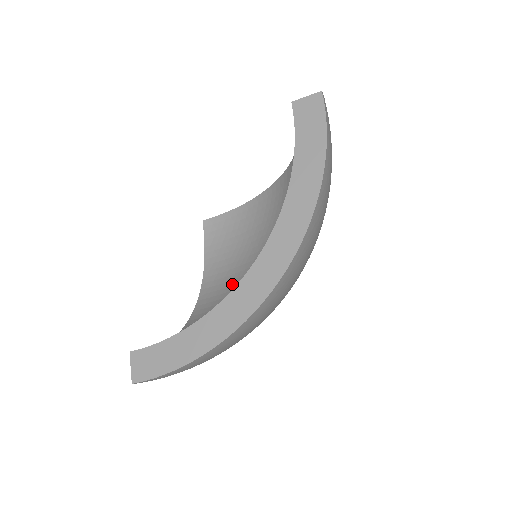
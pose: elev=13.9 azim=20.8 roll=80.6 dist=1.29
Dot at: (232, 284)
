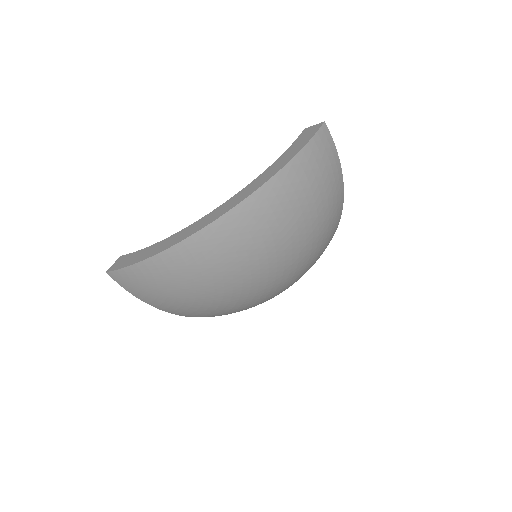
Dot at: occluded
